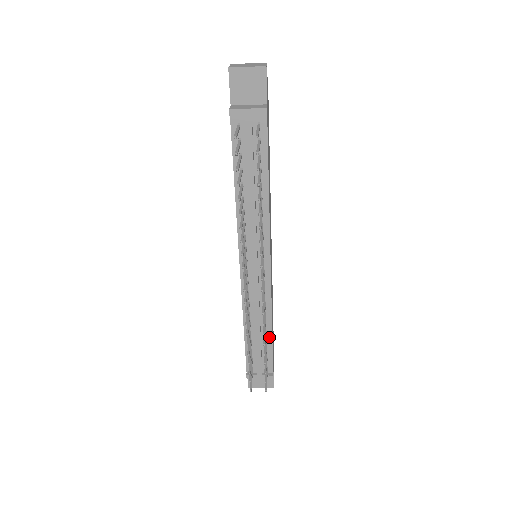
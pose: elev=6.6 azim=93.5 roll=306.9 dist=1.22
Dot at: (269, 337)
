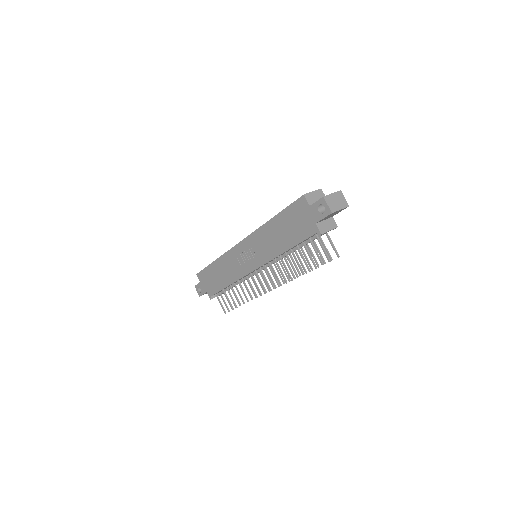
Dot at: occluded
